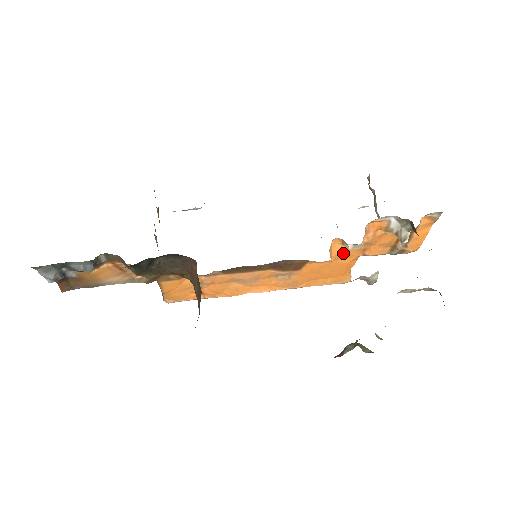
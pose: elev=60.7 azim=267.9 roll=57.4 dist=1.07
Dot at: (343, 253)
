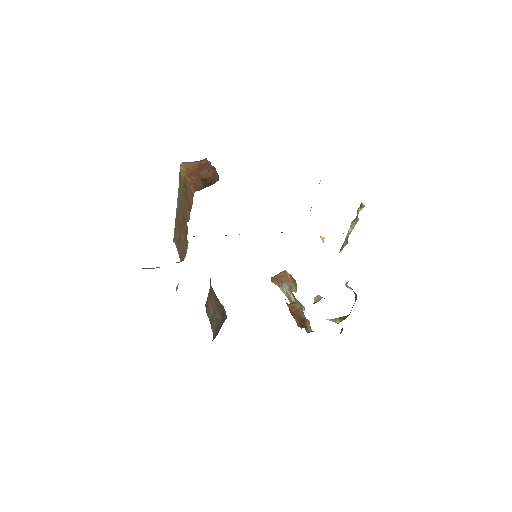
Dot at: occluded
